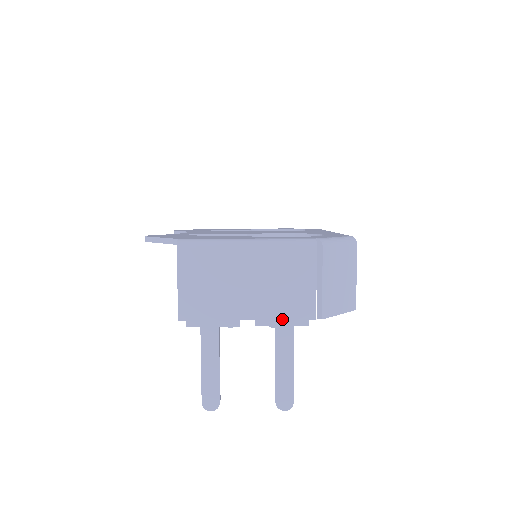
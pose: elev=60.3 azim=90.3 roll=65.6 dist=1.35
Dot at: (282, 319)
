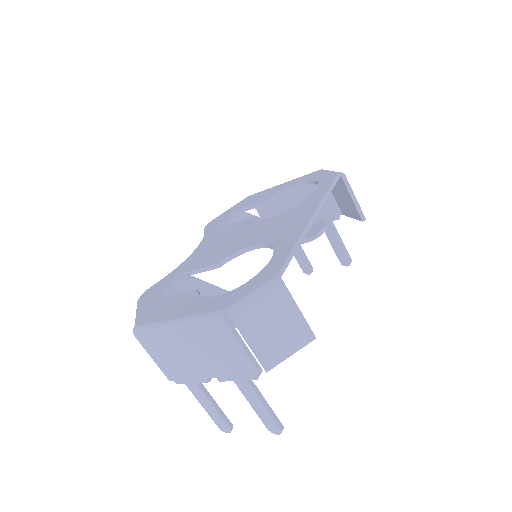
Dot at: (235, 376)
